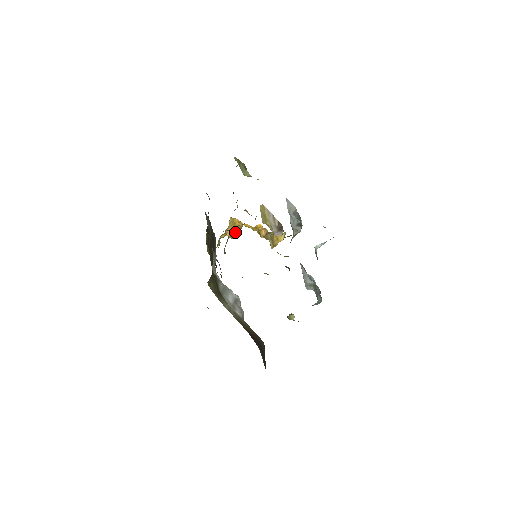
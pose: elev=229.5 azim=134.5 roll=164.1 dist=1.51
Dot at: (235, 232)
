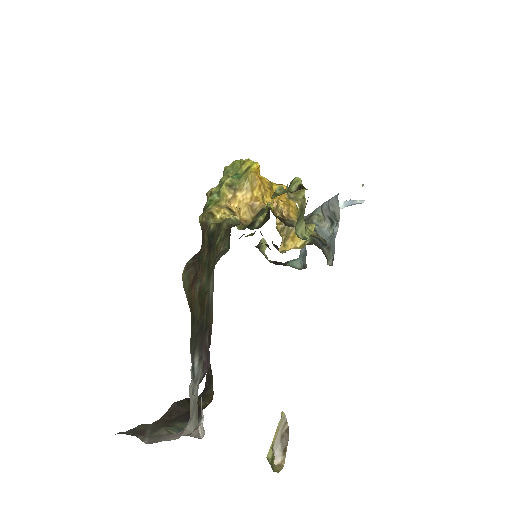
Dot at: (247, 207)
